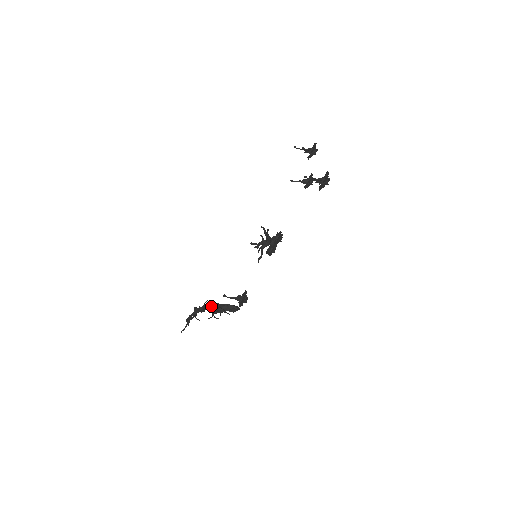
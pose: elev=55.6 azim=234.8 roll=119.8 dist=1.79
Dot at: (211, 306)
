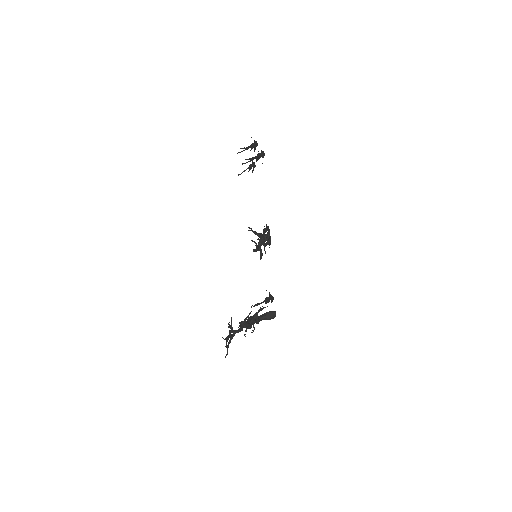
Dot at: (241, 321)
